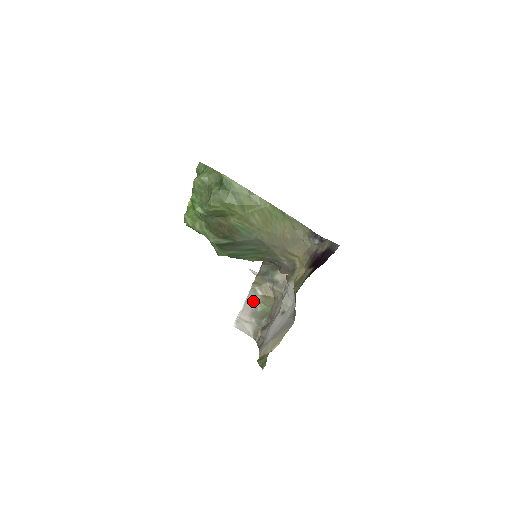
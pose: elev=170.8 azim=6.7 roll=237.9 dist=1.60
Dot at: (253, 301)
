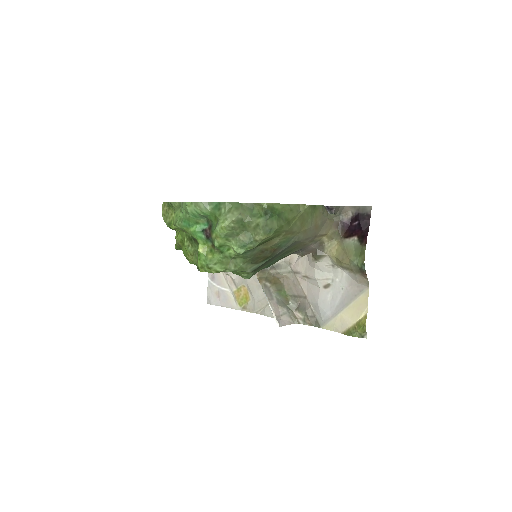
Dot at: (271, 295)
